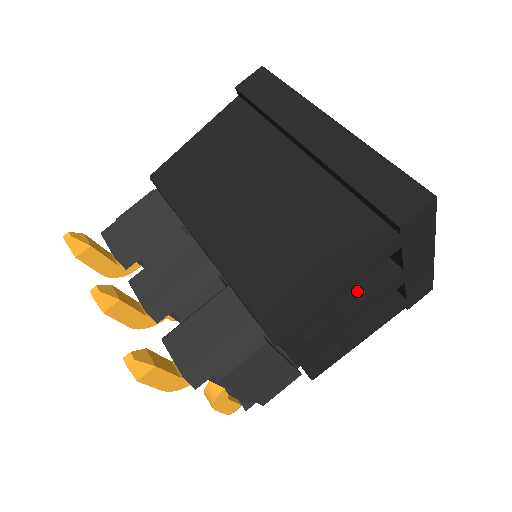
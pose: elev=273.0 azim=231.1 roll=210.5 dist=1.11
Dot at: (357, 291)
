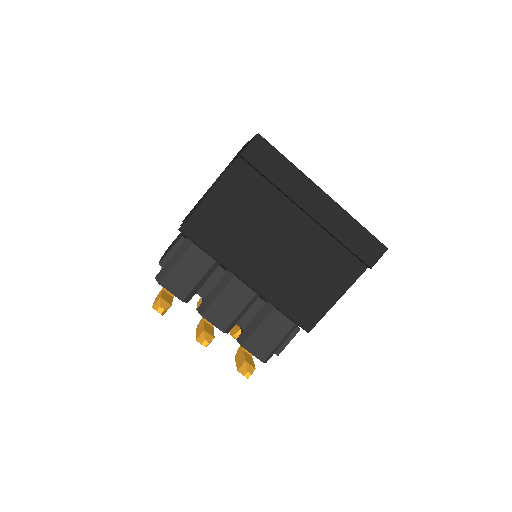
Dot at: occluded
